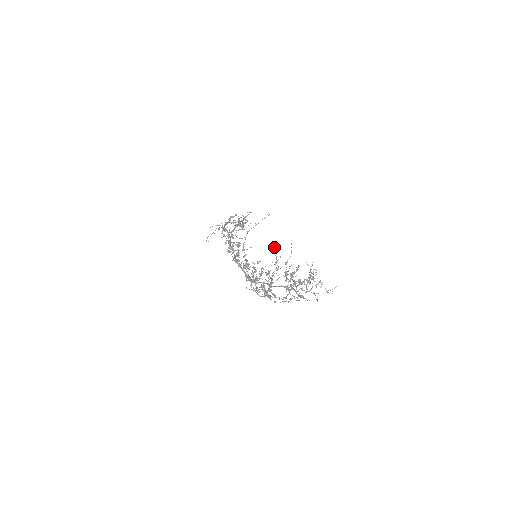
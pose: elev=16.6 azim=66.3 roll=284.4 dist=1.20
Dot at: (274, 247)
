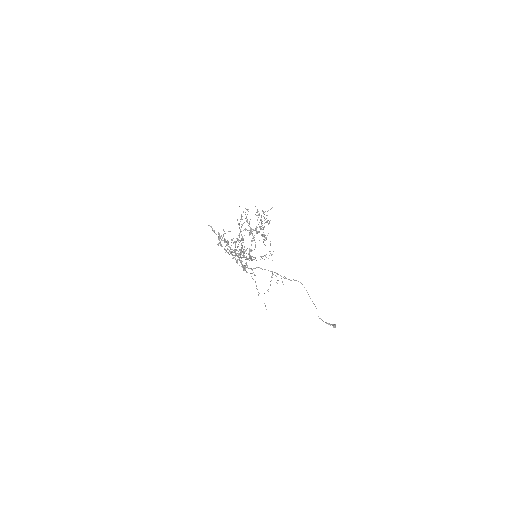
Dot at: (237, 220)
